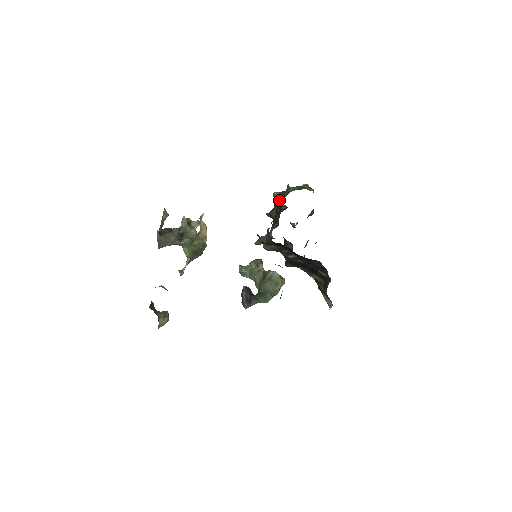
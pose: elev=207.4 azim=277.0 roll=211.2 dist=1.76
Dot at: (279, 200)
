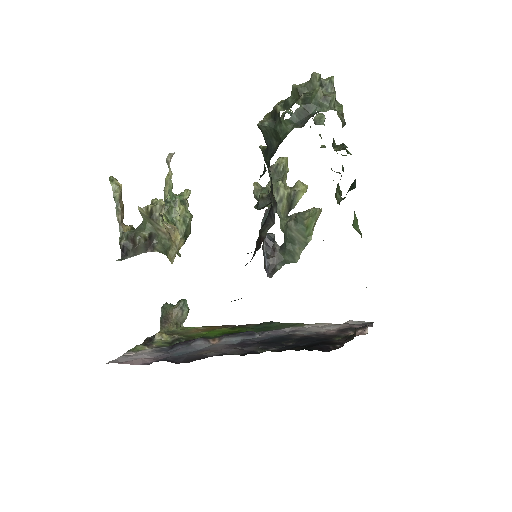
Dot at: (270, 143)
